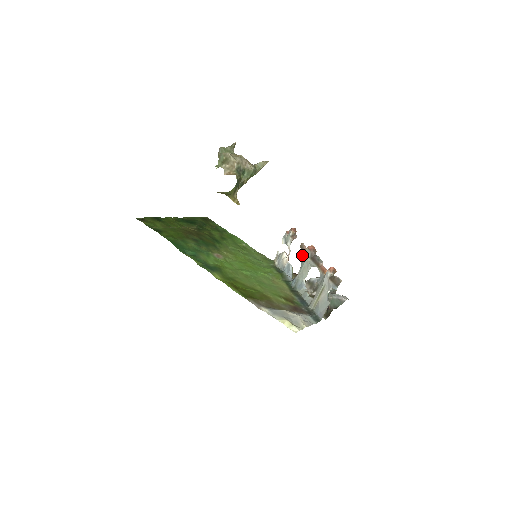
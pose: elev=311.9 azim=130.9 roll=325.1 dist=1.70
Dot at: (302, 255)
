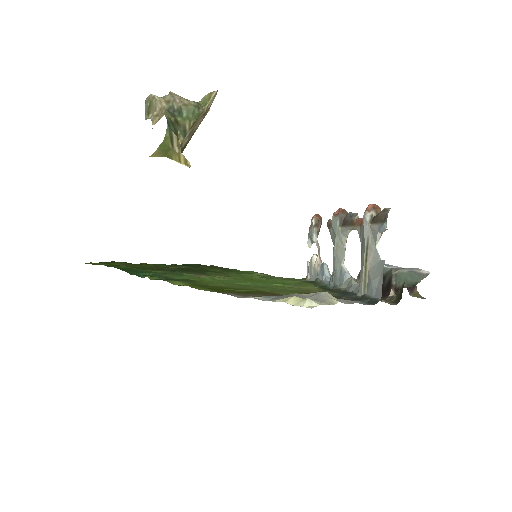
Dot at: (331, 233)
